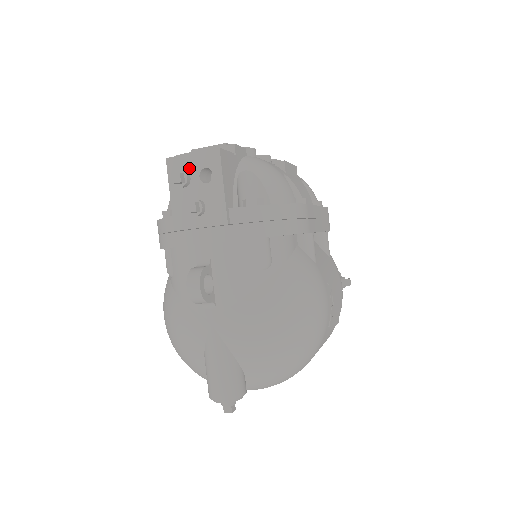
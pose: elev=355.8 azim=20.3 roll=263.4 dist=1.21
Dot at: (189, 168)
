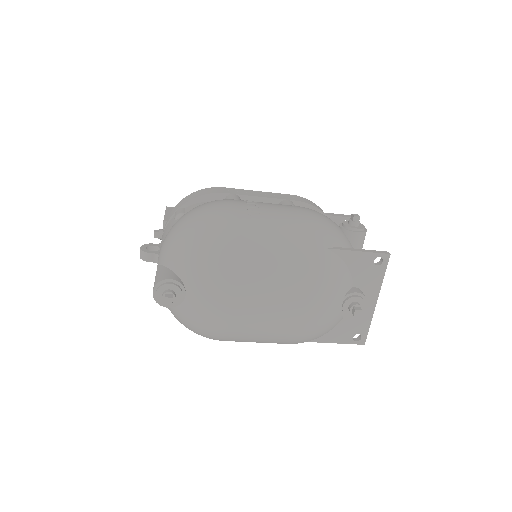
Dot at: occluded
